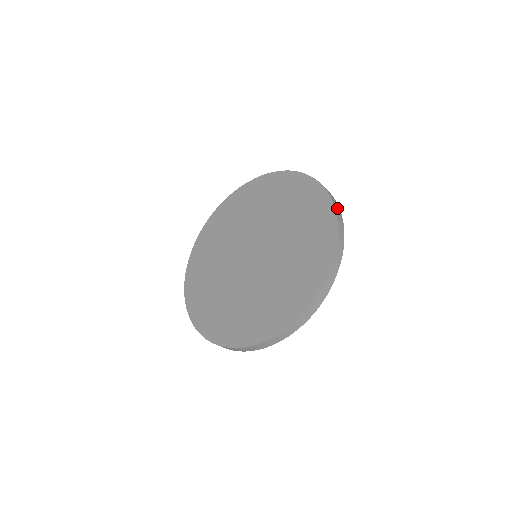
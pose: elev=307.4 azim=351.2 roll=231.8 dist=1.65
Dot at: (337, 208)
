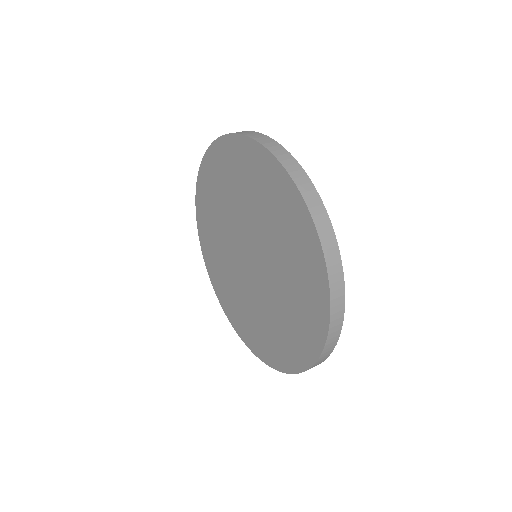
Dot at: (241, 132)
